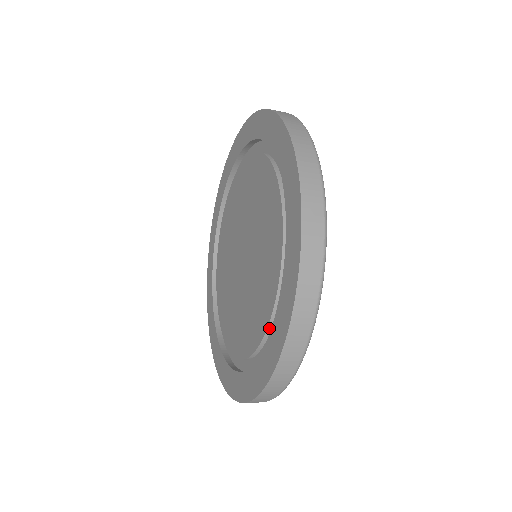
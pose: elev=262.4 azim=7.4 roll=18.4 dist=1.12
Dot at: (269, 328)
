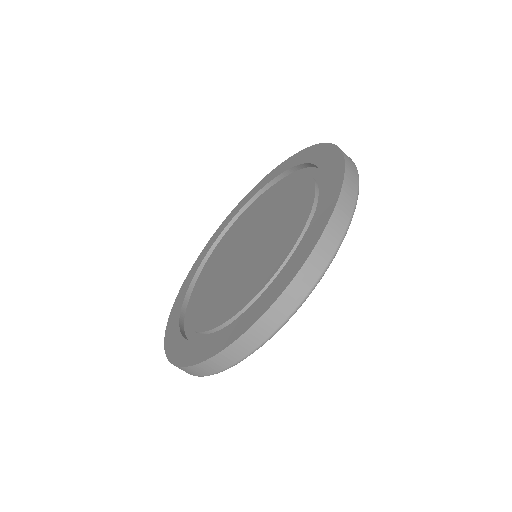
Dot at: (269, 284)
